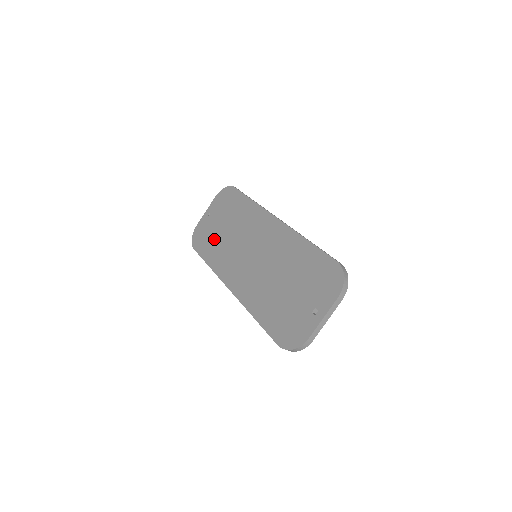
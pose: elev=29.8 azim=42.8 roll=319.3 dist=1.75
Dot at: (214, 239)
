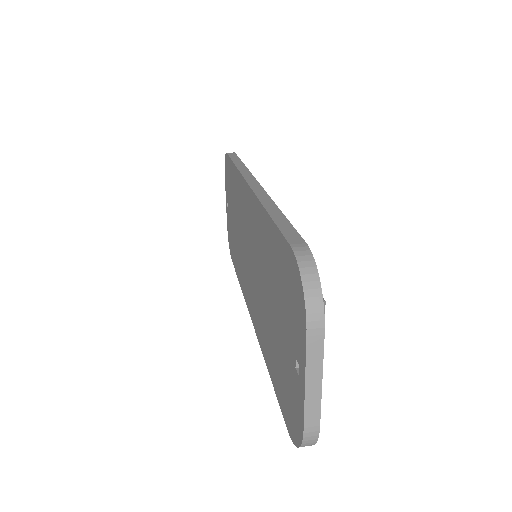
Dot at: (234, 241)
